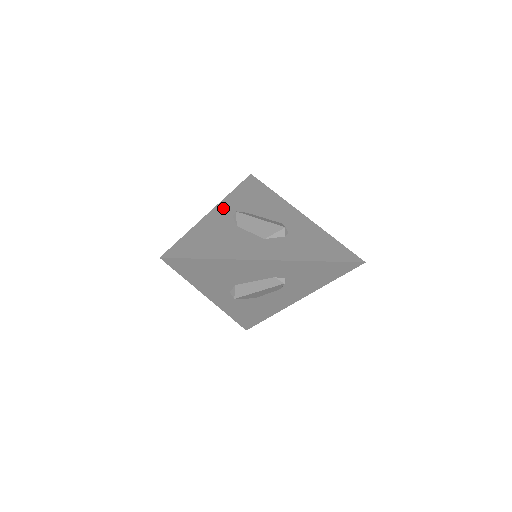
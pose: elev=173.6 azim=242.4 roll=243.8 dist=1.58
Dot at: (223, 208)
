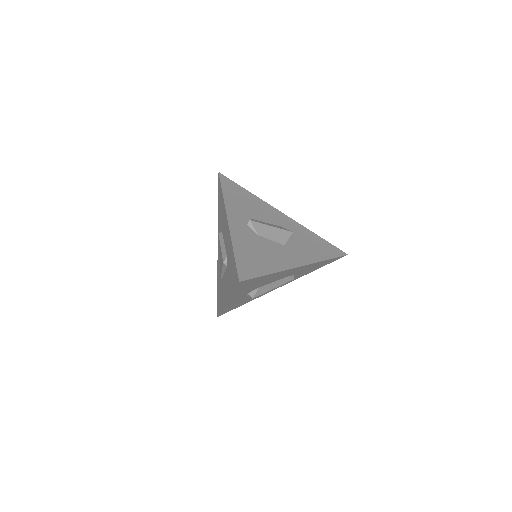
Dot at: (234, 216)
